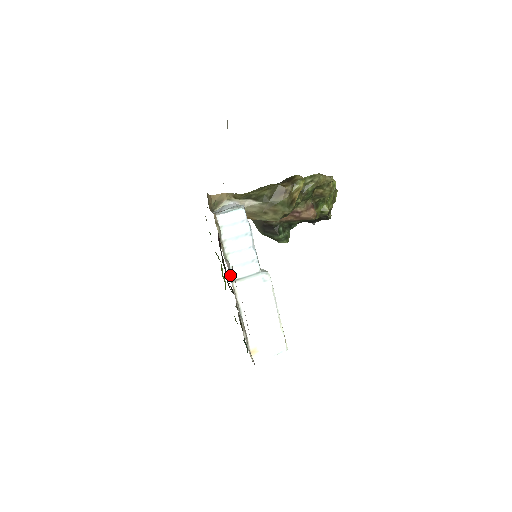
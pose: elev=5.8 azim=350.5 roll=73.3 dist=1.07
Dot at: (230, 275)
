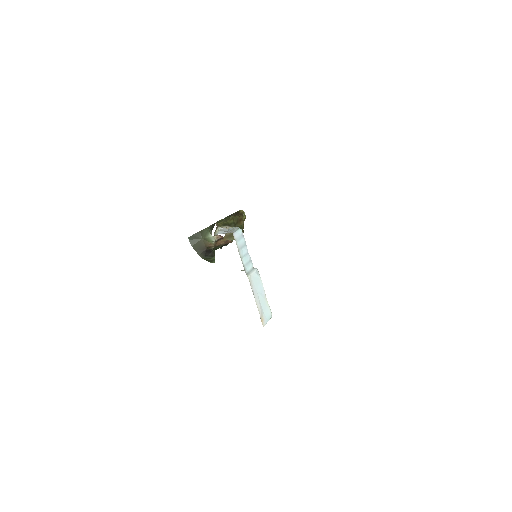
Dot at: (245, 271)
